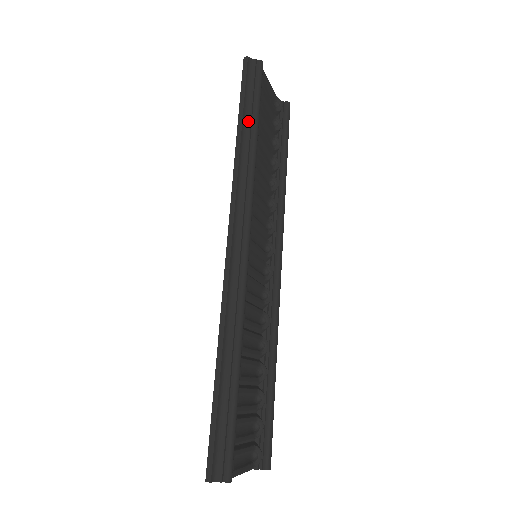
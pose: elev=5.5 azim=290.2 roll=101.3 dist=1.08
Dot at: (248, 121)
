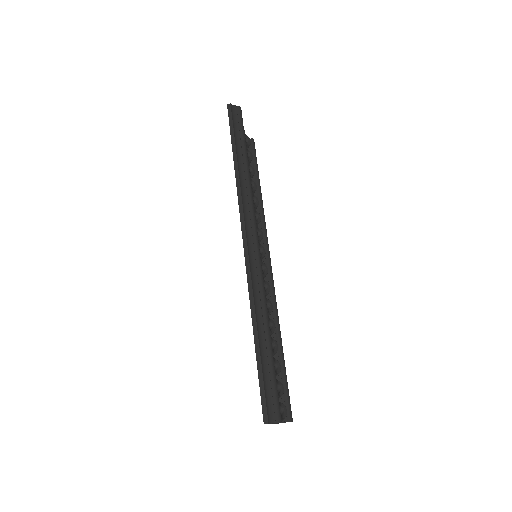
Dot at: (240, 152)
